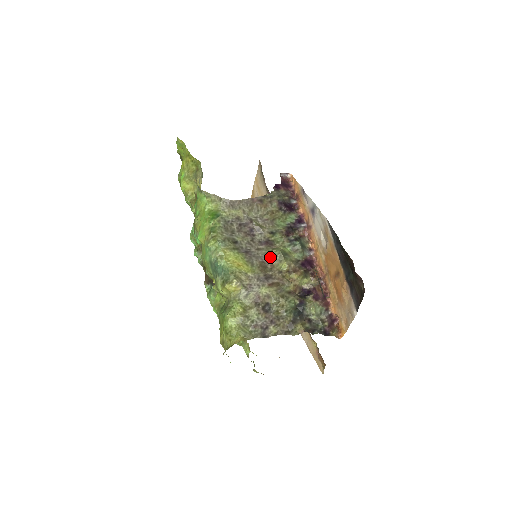
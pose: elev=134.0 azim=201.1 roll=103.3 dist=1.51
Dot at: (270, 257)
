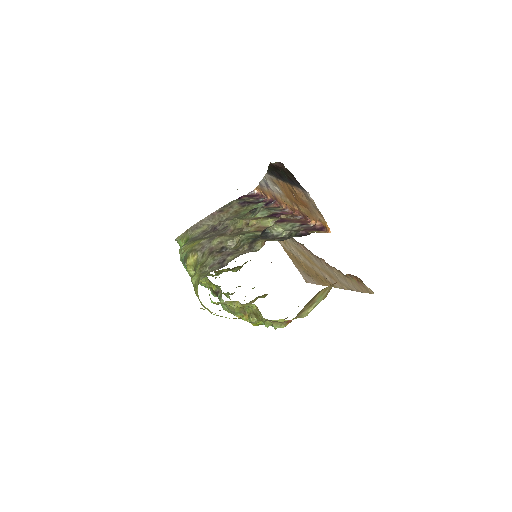
Dot at: (229, 228)
